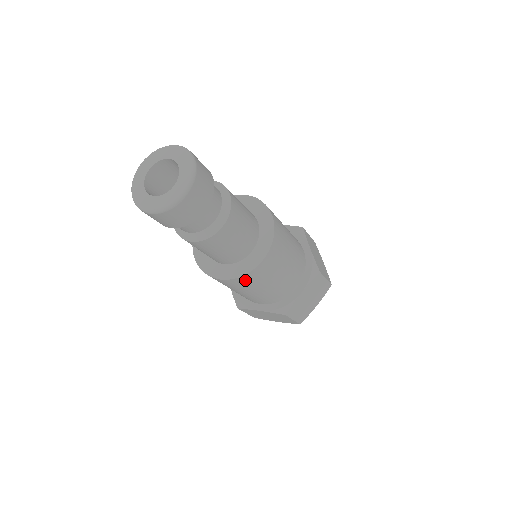
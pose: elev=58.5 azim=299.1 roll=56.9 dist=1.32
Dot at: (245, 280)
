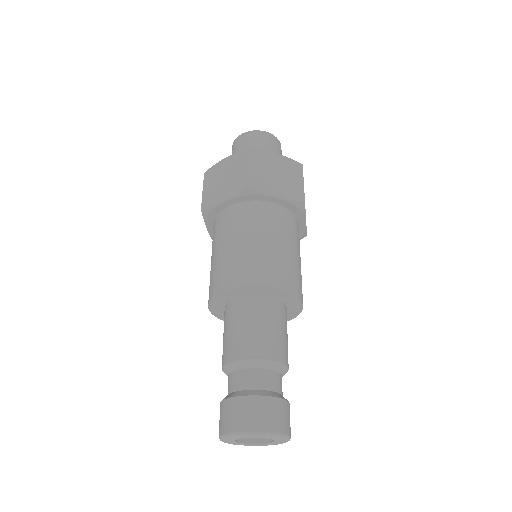
Dot at: occluded
